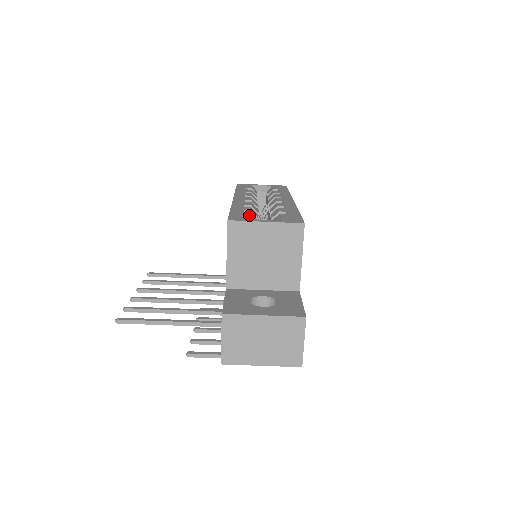
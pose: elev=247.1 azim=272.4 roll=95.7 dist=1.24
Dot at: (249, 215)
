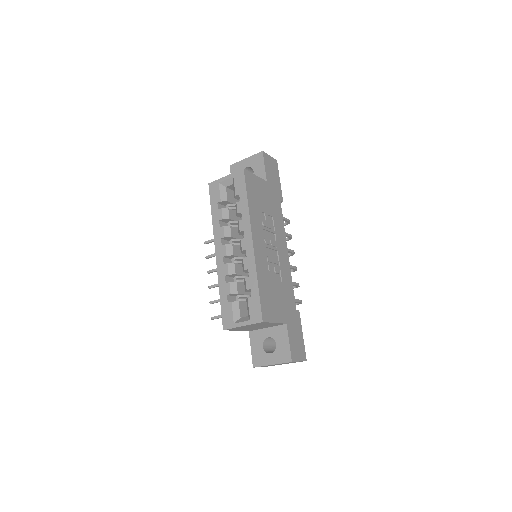
Dot at: (232, 311)
